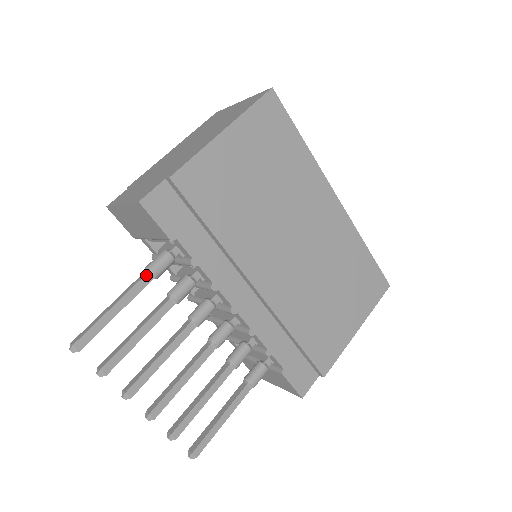
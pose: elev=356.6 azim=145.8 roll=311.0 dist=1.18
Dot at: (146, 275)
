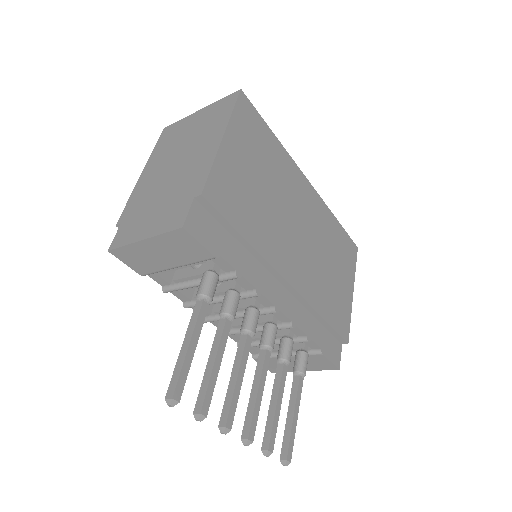
Dot at: (203, 301)
